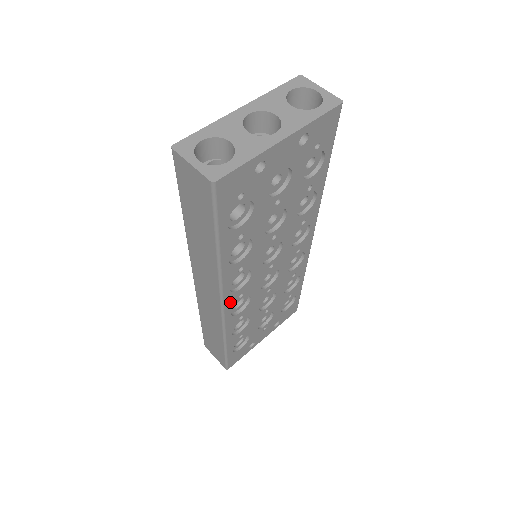
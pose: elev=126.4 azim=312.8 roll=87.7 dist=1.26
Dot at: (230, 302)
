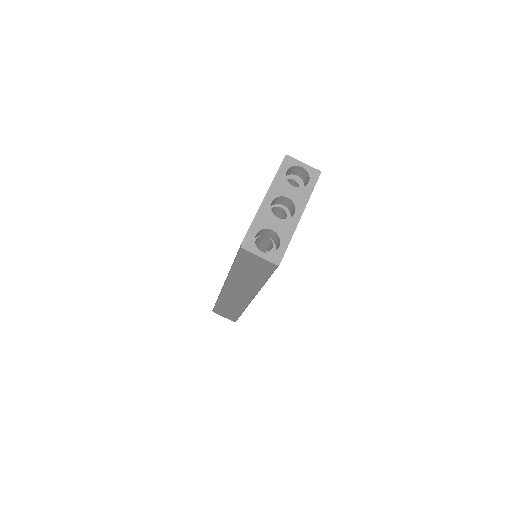
Dot at: occluded
